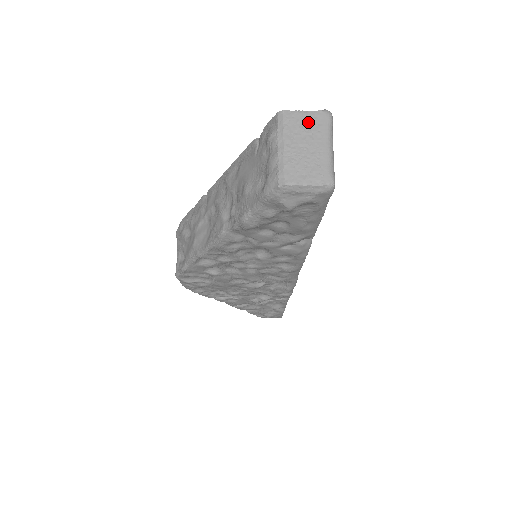
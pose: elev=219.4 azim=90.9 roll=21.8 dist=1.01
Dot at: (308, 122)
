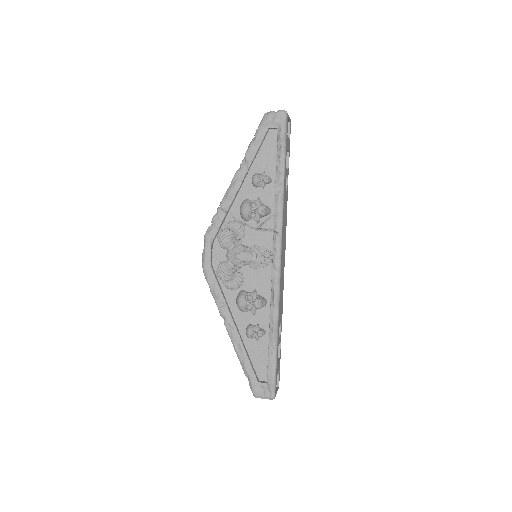
Dot at: occluded
